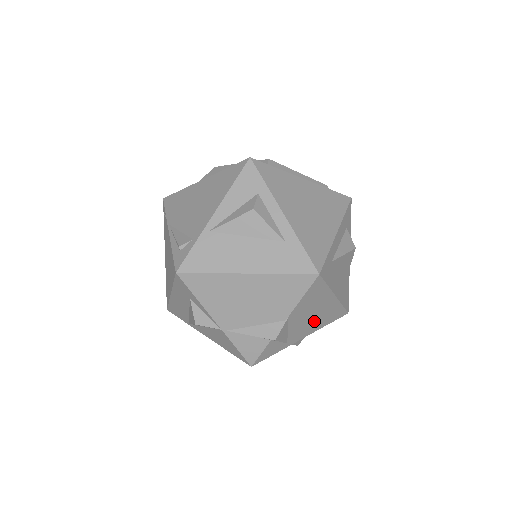
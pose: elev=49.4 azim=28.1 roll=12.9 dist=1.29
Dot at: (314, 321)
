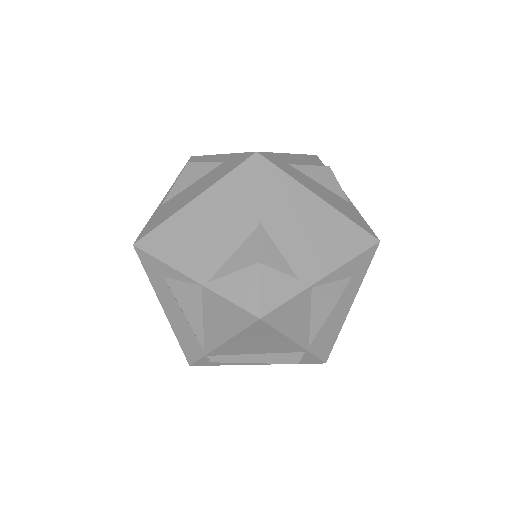
Dot at: (319, 243)
